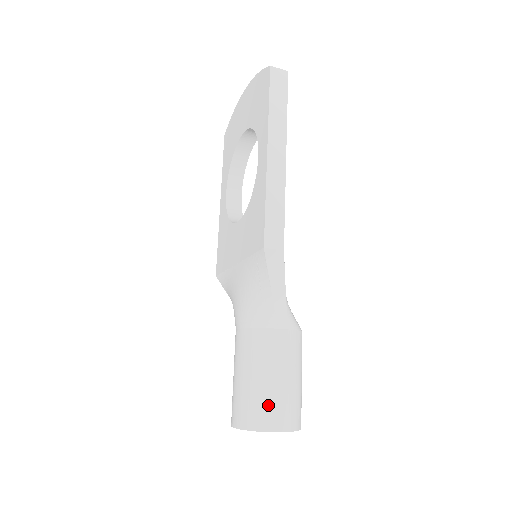
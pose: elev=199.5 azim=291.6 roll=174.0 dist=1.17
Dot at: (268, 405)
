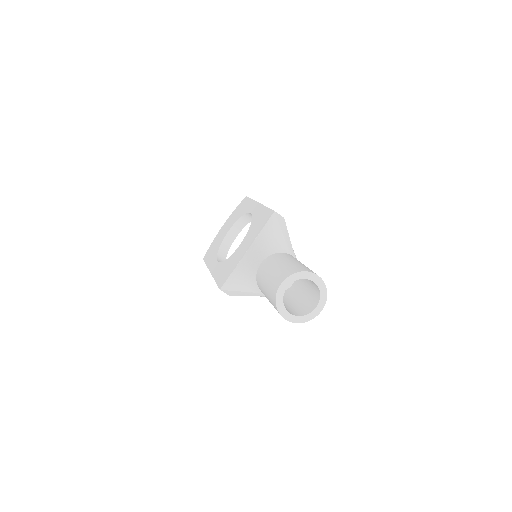
Dot at: (303, 266)
